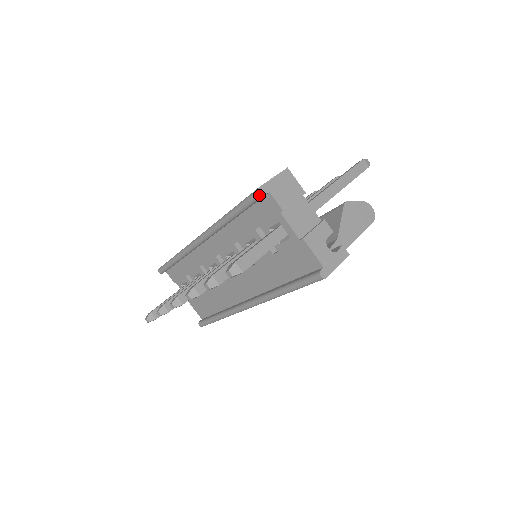
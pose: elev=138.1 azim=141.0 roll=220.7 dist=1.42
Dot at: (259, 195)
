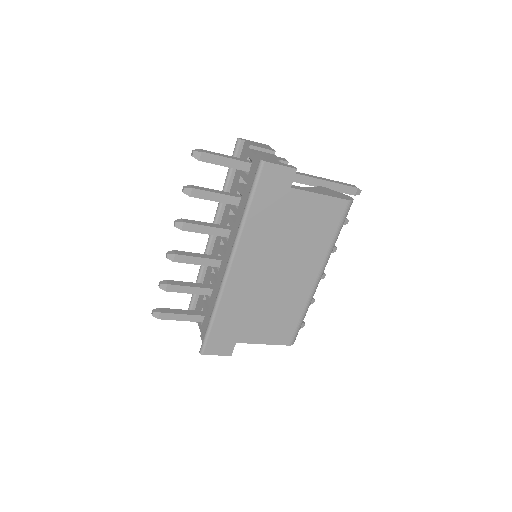
Dot at: (237, 141)
